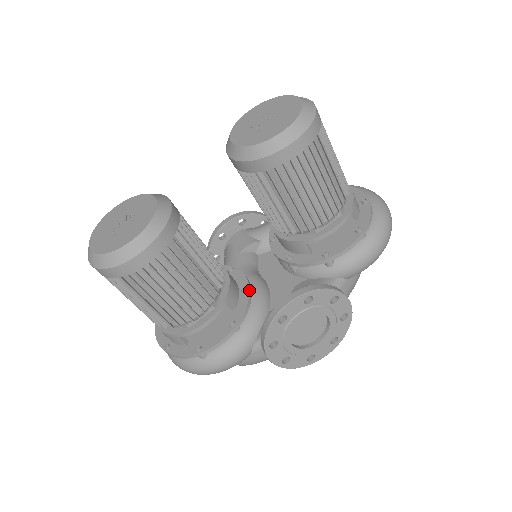
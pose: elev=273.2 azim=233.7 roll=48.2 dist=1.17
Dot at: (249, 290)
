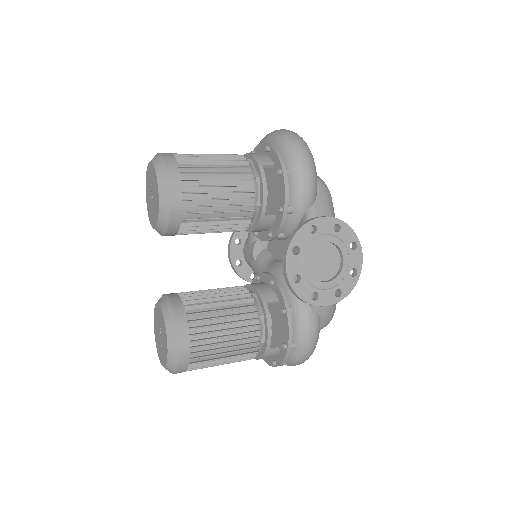
Dot at: (273, 280)
